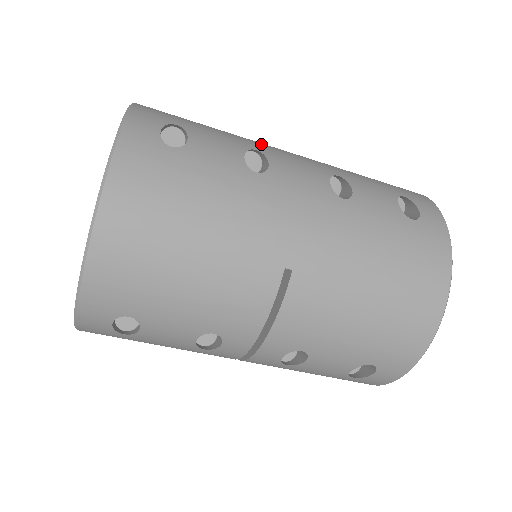
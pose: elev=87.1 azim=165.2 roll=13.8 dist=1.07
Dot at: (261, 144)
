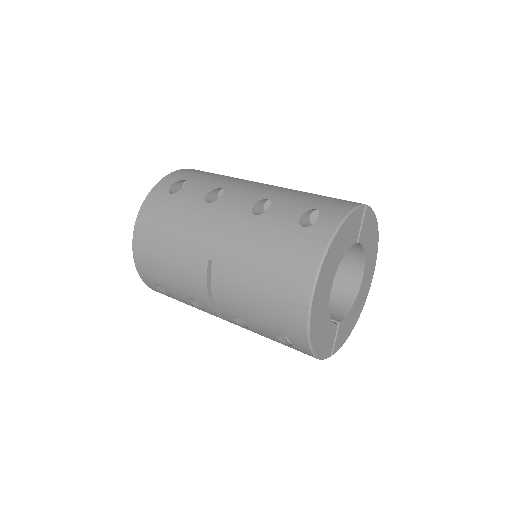
Dot at: (236, 183)
